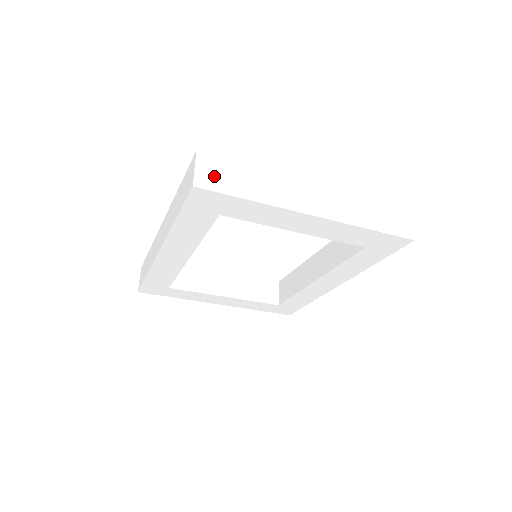
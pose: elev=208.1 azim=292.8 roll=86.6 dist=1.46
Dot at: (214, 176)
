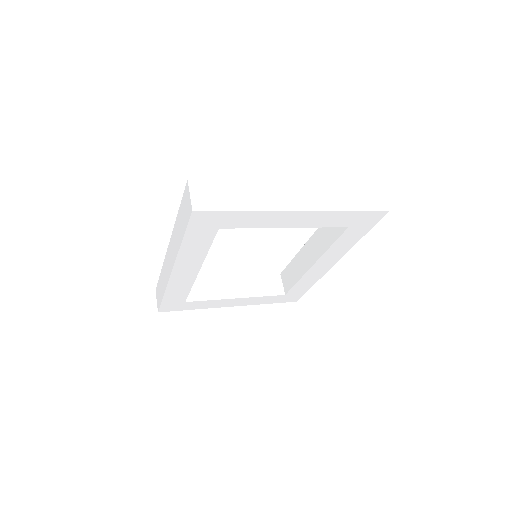
Dot at: (208, 197)
